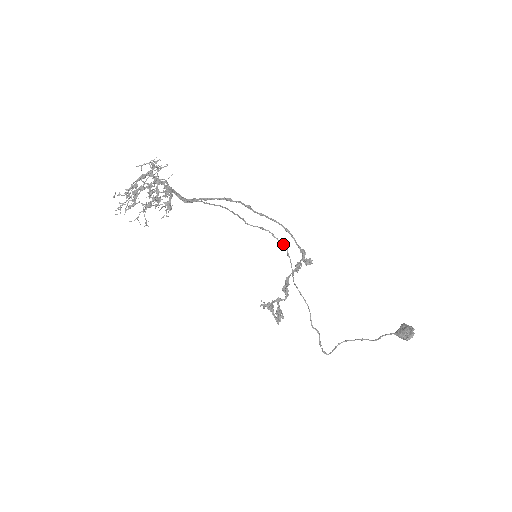
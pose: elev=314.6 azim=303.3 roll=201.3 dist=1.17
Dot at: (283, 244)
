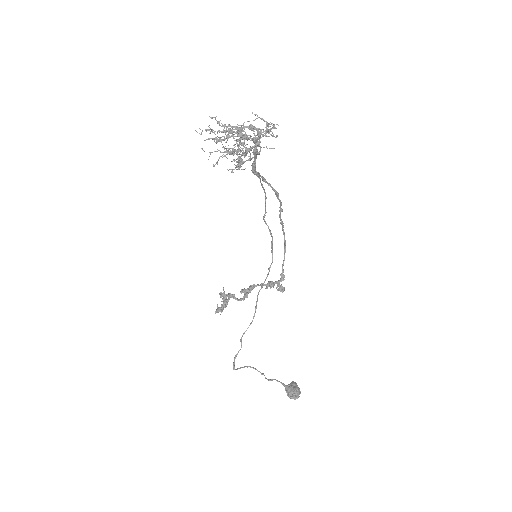
Dot at: occluded
